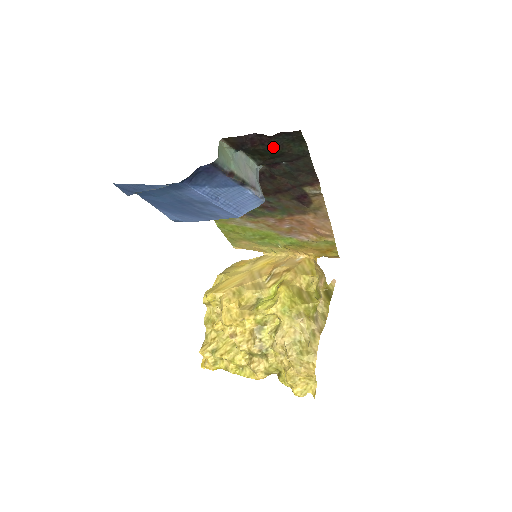
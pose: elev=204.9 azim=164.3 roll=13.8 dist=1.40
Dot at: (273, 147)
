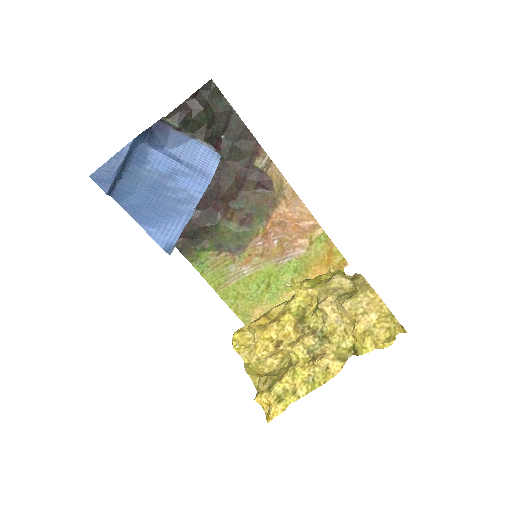
Dot at: (202, 107)
